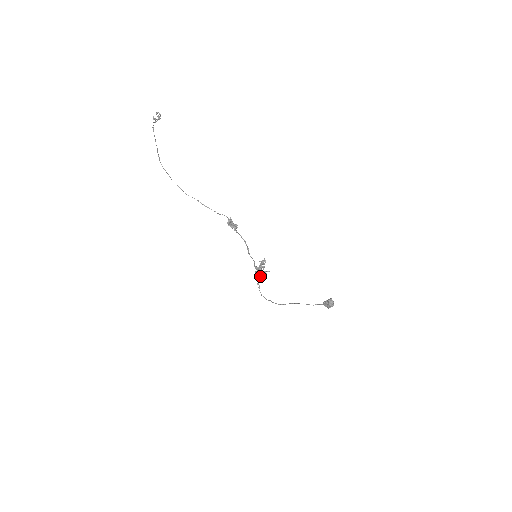
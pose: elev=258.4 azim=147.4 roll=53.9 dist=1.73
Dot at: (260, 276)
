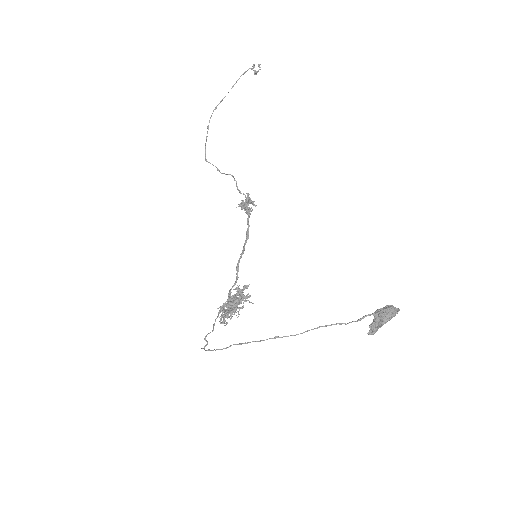
Dot at: (237, 298)
